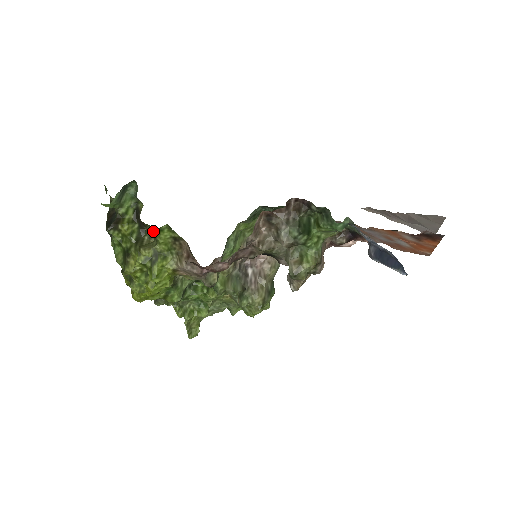
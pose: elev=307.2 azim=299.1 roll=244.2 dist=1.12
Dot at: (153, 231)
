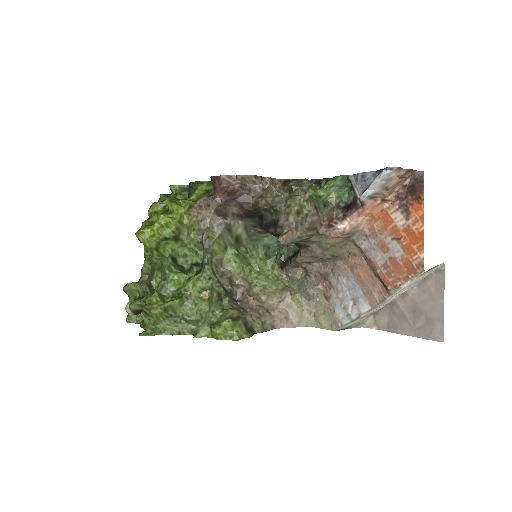
Dot at: (195, 189)
